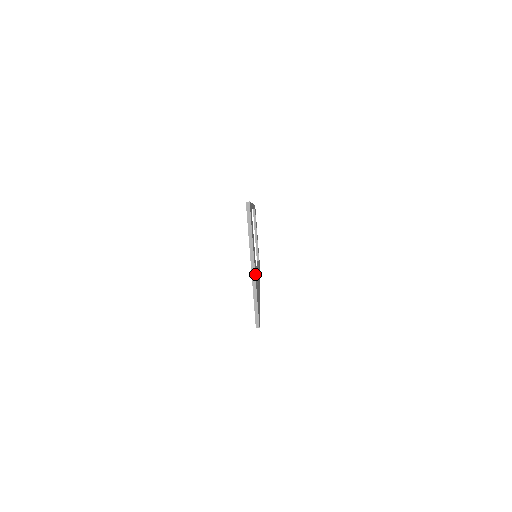
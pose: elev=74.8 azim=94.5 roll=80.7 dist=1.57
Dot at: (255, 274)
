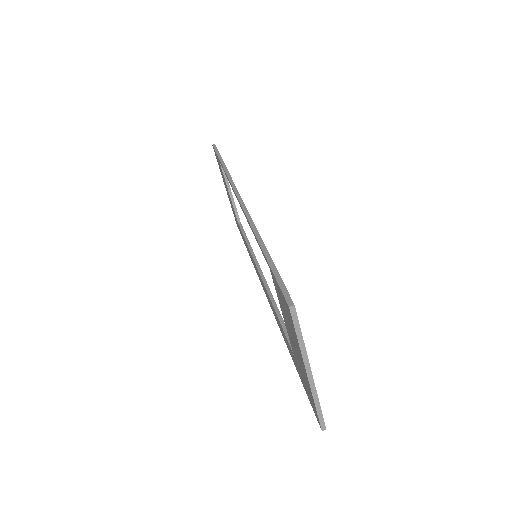
Dot at: (312, 378)
